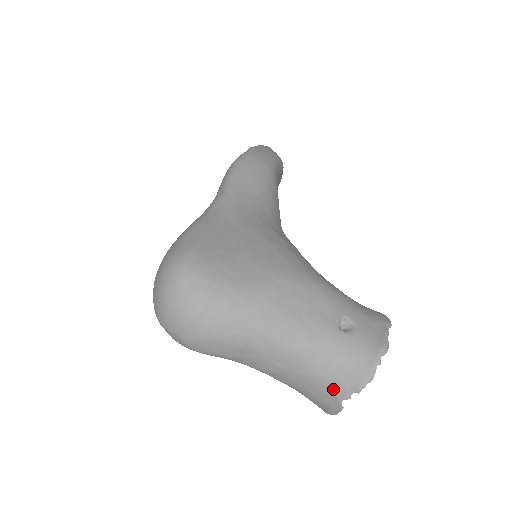
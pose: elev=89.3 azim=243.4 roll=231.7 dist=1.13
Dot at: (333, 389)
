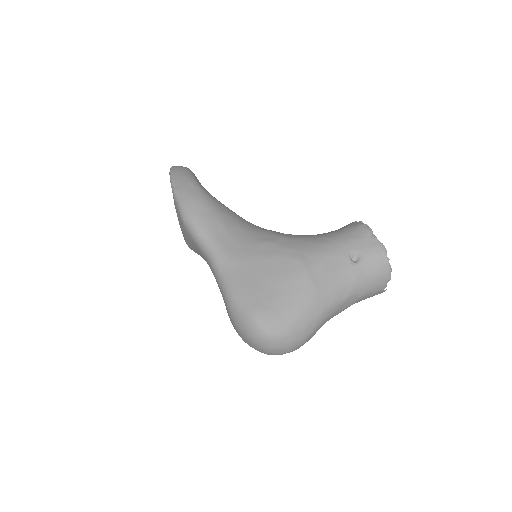
Dot at: (376, 290)
